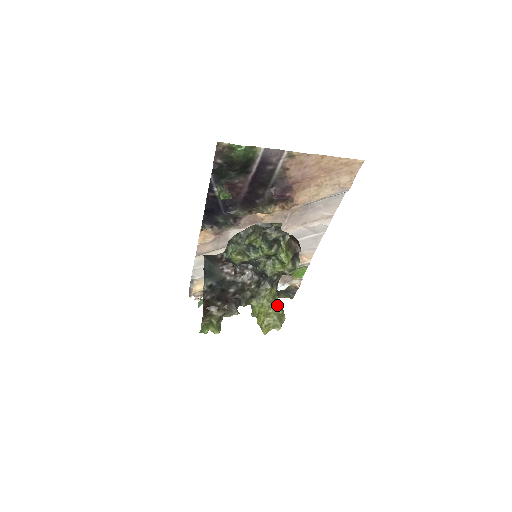
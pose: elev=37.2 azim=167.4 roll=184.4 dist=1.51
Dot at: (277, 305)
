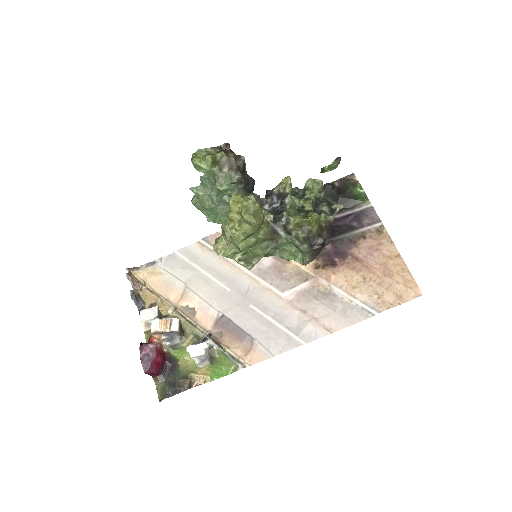
Dot at: occluded
